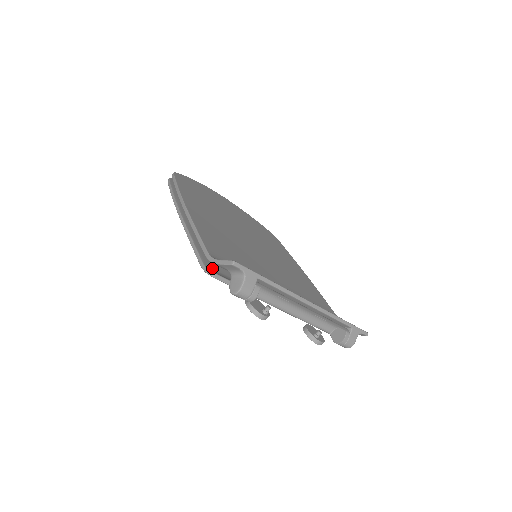
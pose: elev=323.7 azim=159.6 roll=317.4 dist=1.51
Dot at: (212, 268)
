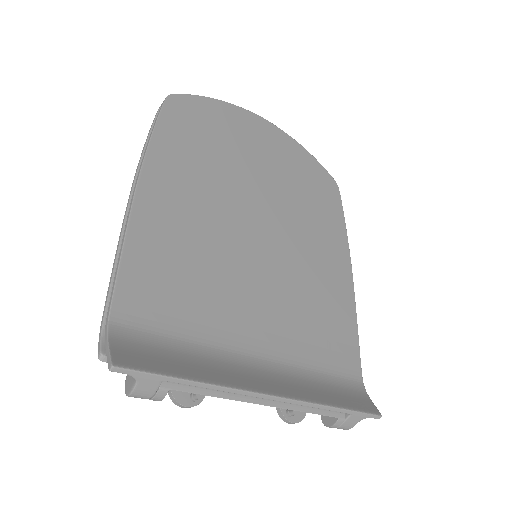
Dot at: occluded
